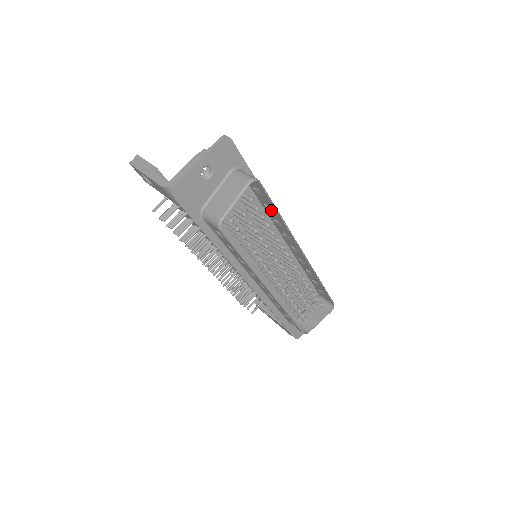
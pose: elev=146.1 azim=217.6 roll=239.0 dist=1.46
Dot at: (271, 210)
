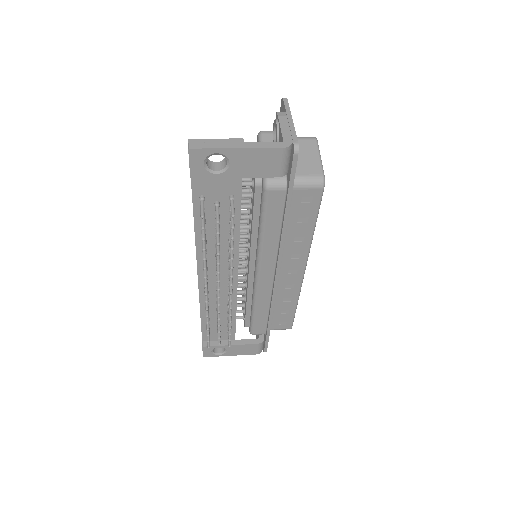
Dot at: occluded
